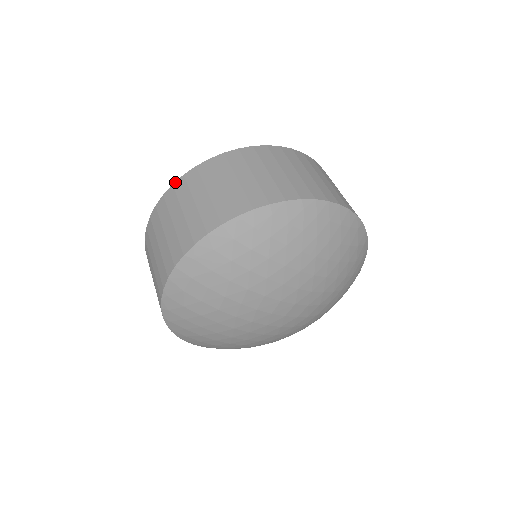
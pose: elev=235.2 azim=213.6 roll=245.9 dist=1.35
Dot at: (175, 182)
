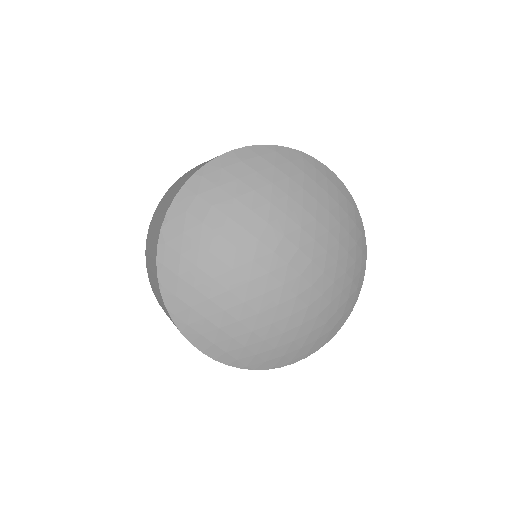
Dot at: occluded
